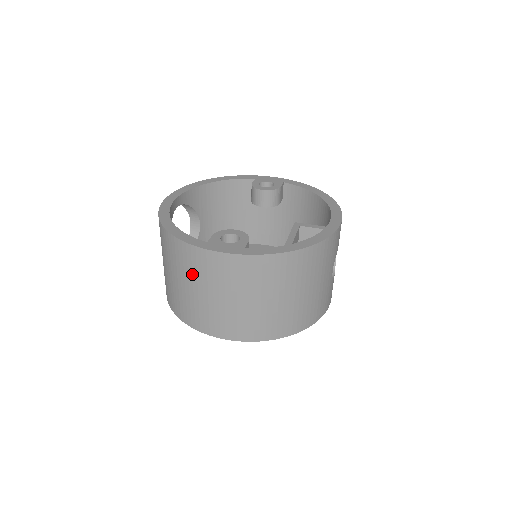
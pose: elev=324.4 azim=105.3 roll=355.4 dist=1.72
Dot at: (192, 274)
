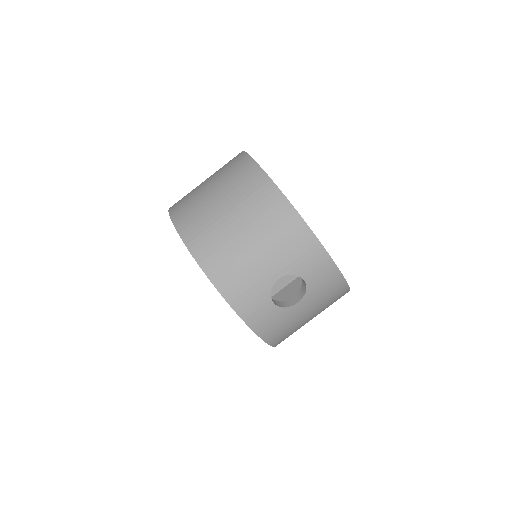
Dot at: occluded
